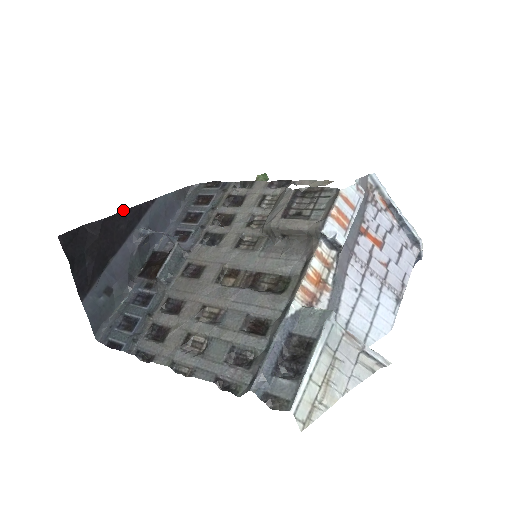
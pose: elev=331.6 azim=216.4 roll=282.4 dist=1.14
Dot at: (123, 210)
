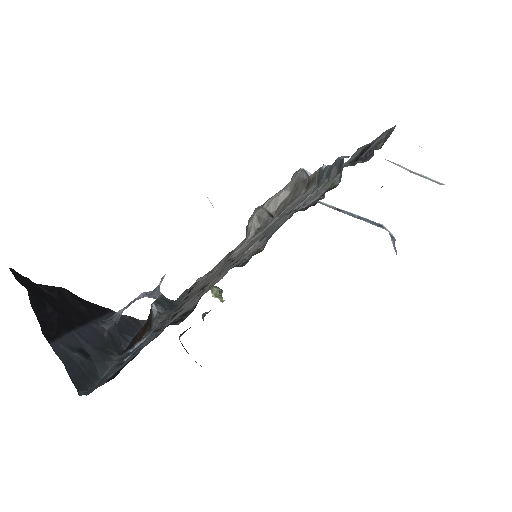
Dot at: (79, 297)
